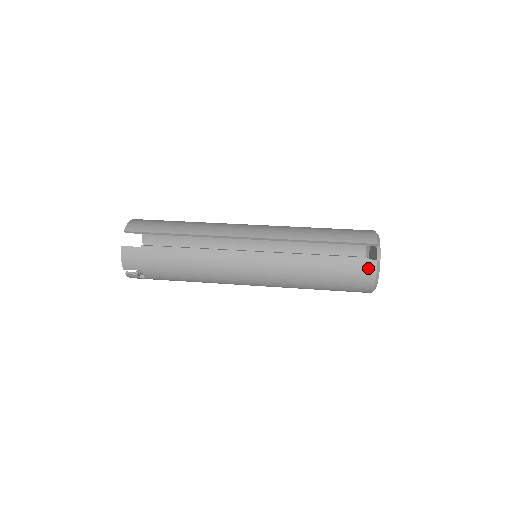
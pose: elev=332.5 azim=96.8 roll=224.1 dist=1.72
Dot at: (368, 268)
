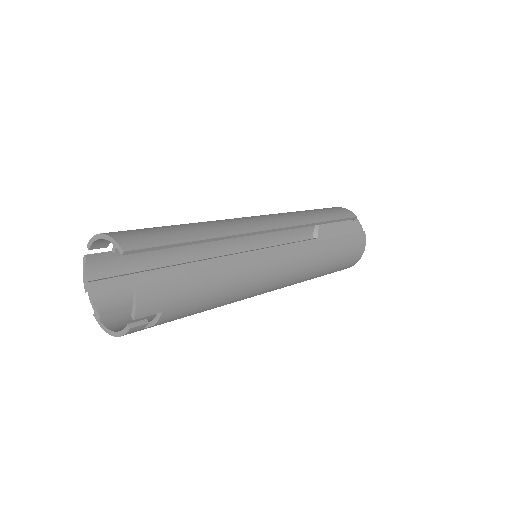
Dot at: (362, 241)
